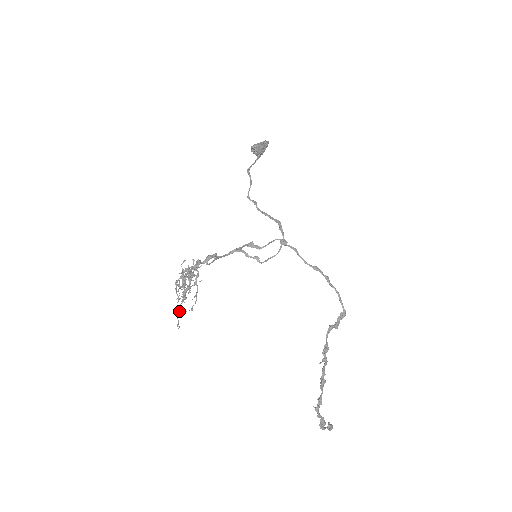
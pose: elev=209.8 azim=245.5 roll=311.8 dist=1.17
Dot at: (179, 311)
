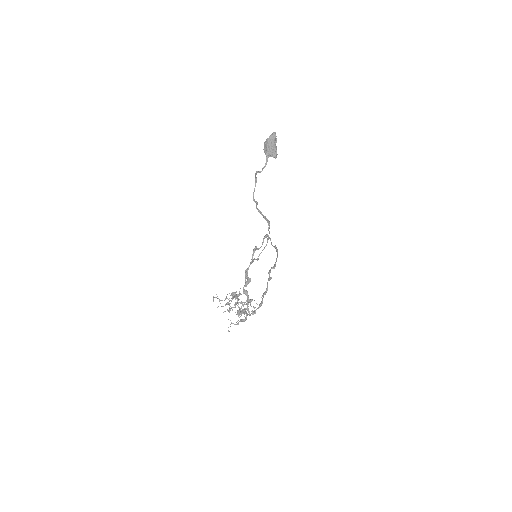
Dot at: occluded
